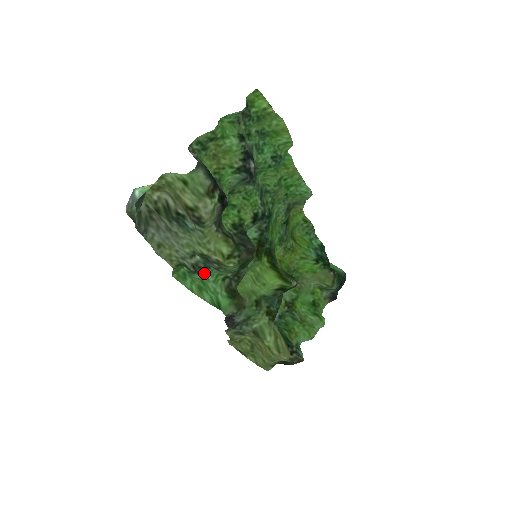
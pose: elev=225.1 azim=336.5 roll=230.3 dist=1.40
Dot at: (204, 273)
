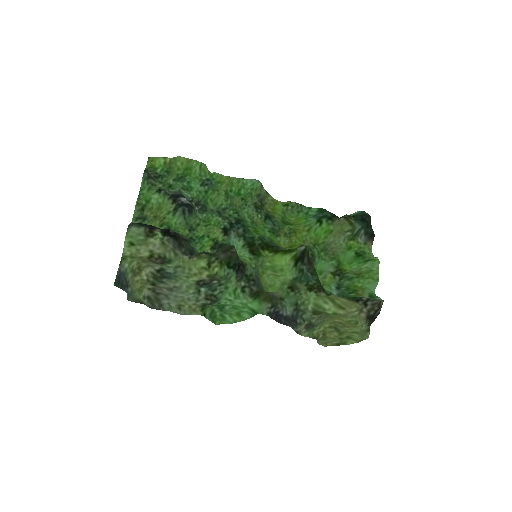
Dot at: (218, 297)
